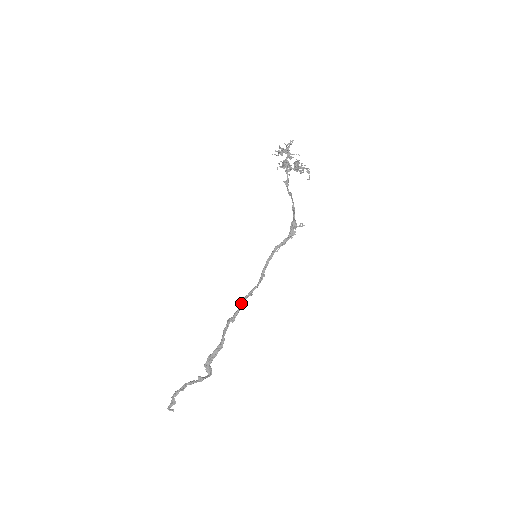
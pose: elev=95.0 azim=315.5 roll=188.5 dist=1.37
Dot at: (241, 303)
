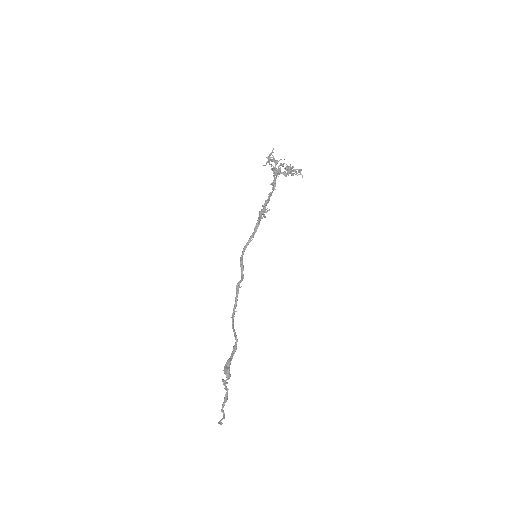
Dot at: (237, 297)
